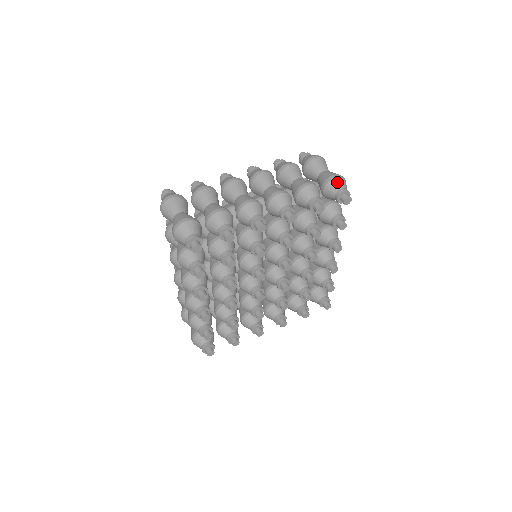
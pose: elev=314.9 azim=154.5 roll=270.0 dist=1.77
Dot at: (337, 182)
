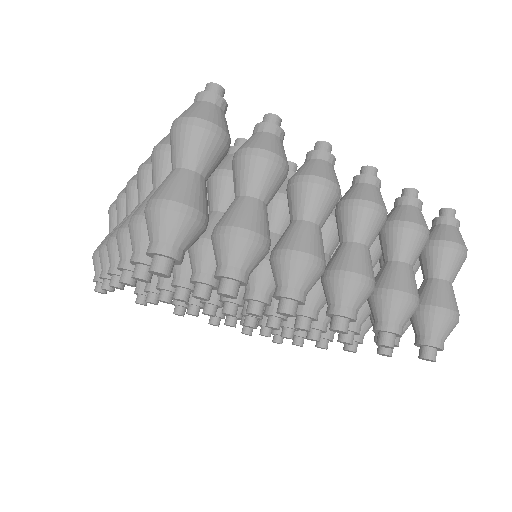
Dot at: (446, 326)
